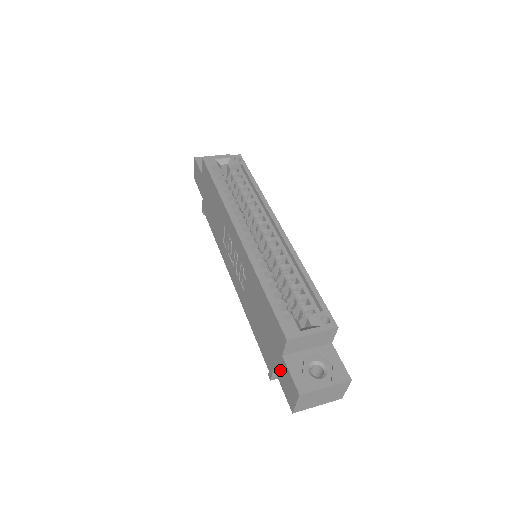
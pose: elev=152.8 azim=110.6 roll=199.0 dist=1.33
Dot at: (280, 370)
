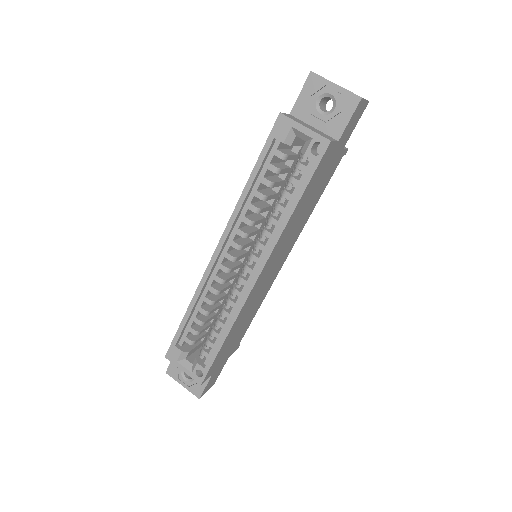
Dot at: occluded
